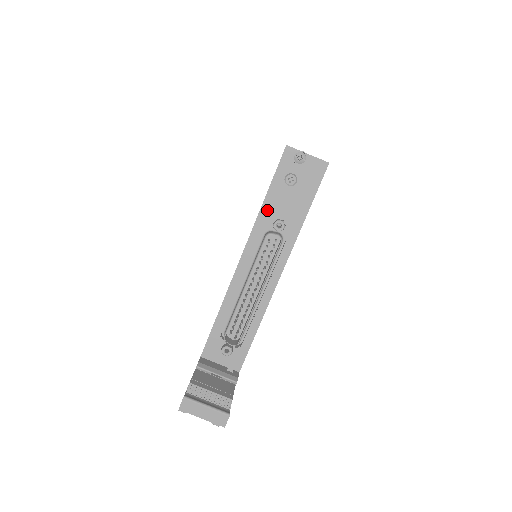
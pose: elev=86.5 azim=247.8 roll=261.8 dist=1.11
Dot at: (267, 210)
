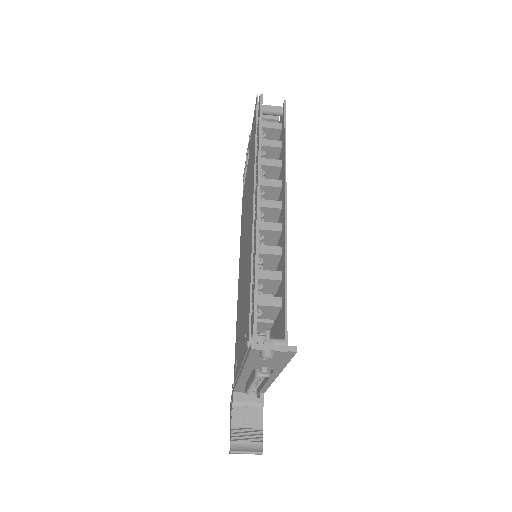
Dot at: (250, 365)
